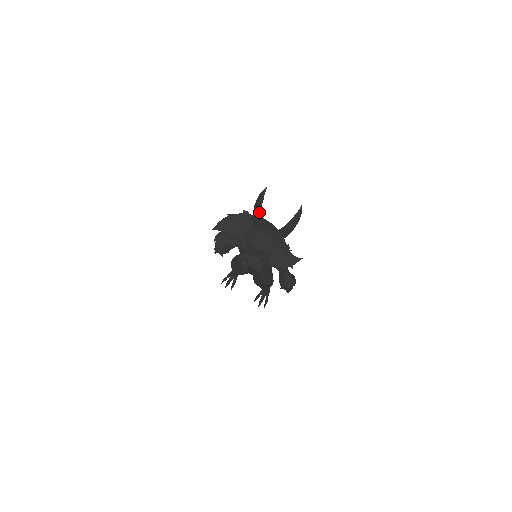
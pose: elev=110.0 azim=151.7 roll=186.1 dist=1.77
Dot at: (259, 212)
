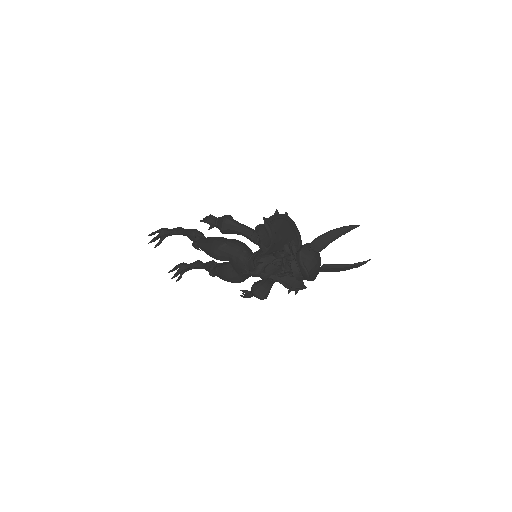
Dot at: (332, 240)
